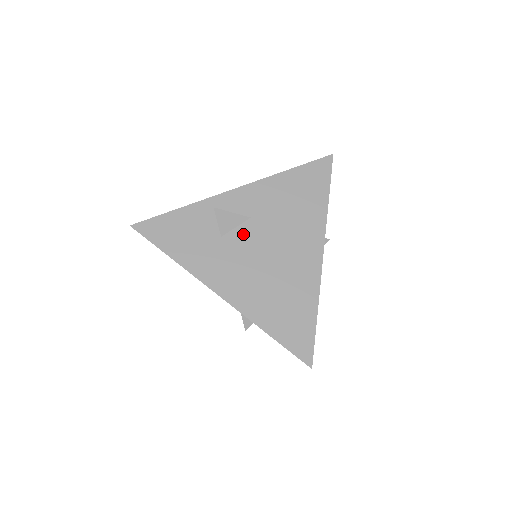
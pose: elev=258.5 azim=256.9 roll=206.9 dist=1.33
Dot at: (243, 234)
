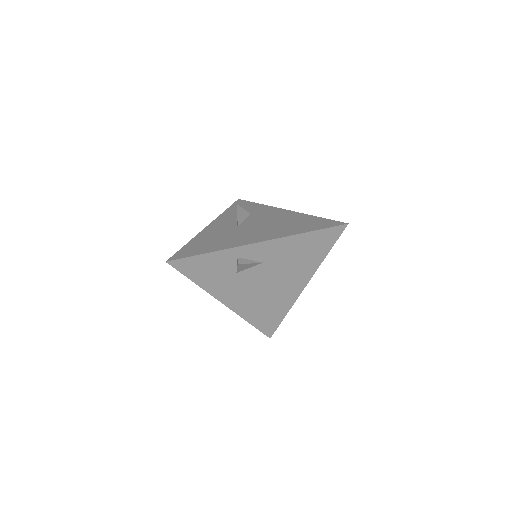
Dot at: (253, 272)
